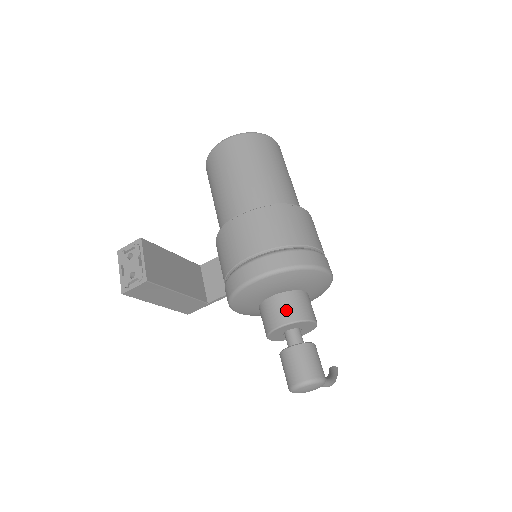
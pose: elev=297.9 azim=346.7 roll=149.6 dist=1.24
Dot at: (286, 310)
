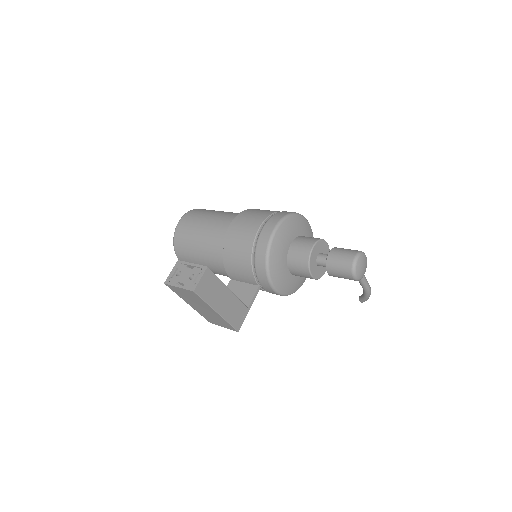
Dot at: (306, 241)
